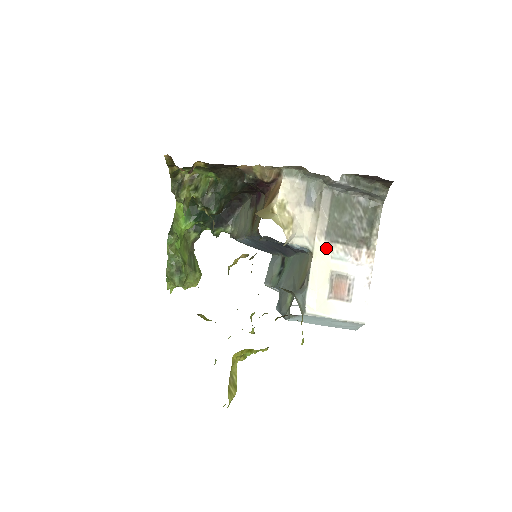
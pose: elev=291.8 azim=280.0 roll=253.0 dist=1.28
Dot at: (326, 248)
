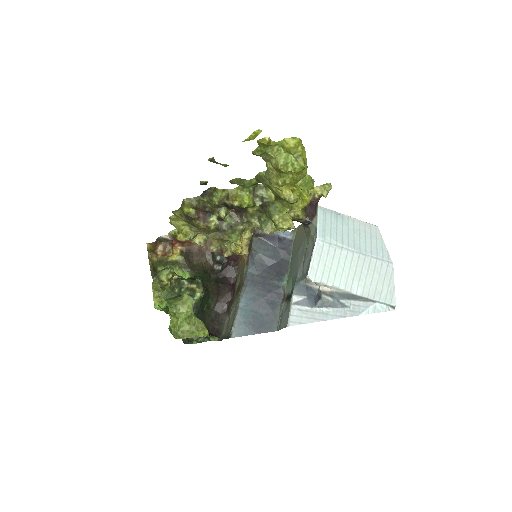
Dot at: occluded
